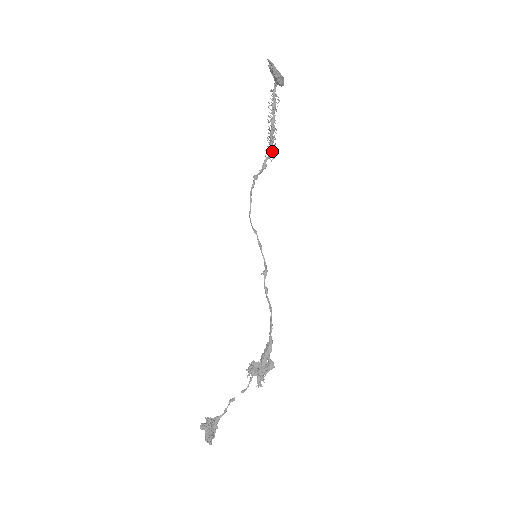
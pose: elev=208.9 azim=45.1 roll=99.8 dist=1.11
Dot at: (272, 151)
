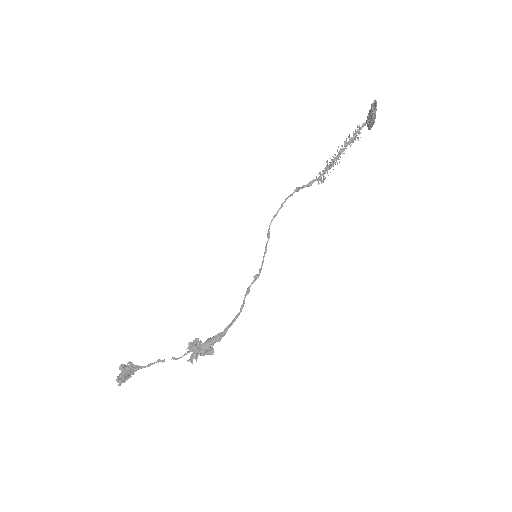
Dot at: (324, 176)
